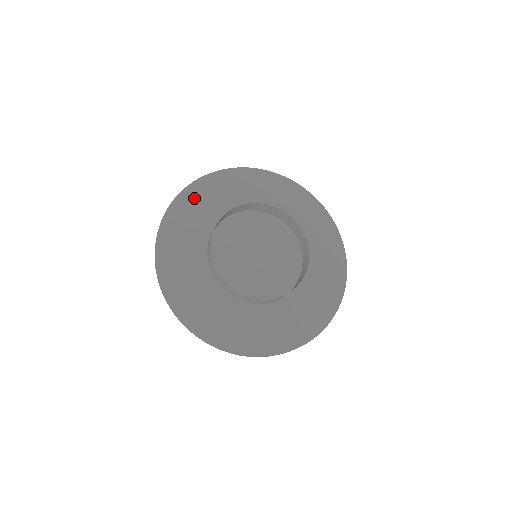
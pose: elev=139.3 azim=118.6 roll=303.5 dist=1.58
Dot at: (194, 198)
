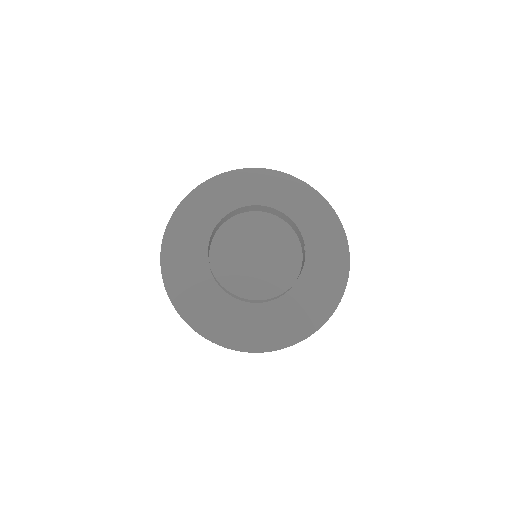
Dot at: (222, 186)
